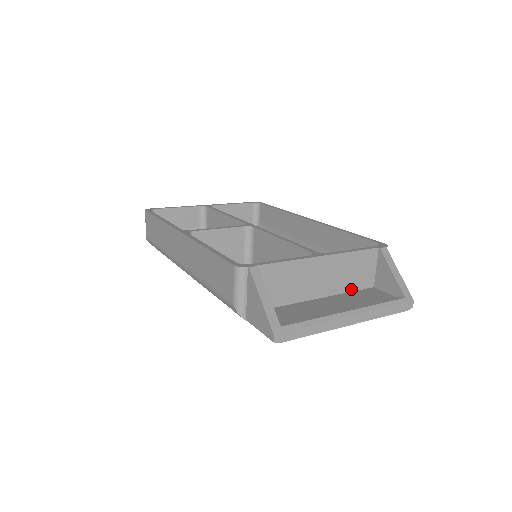
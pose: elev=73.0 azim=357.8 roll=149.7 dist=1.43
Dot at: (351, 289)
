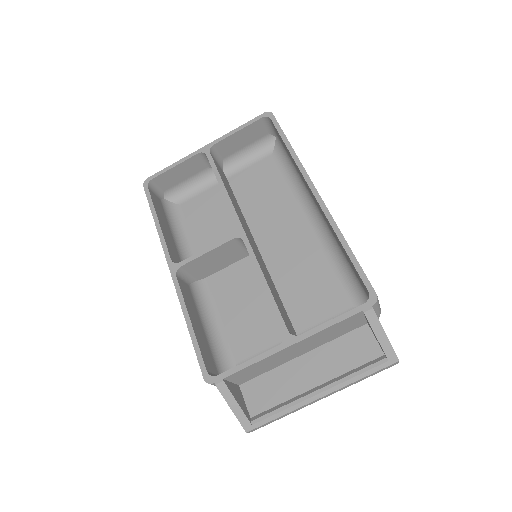
Dot at: (338, 336)
